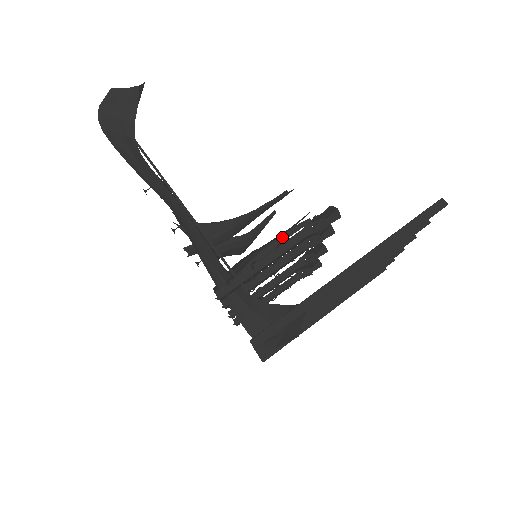
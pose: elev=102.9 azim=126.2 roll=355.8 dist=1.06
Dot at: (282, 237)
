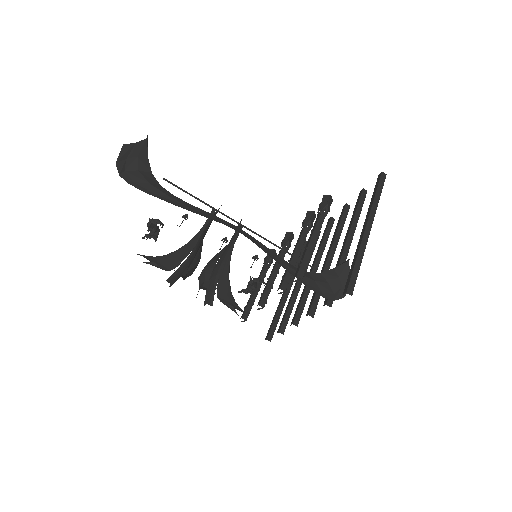
Dot at: occluded
